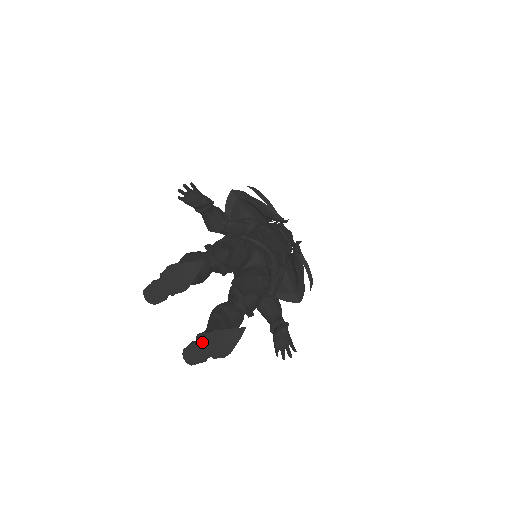
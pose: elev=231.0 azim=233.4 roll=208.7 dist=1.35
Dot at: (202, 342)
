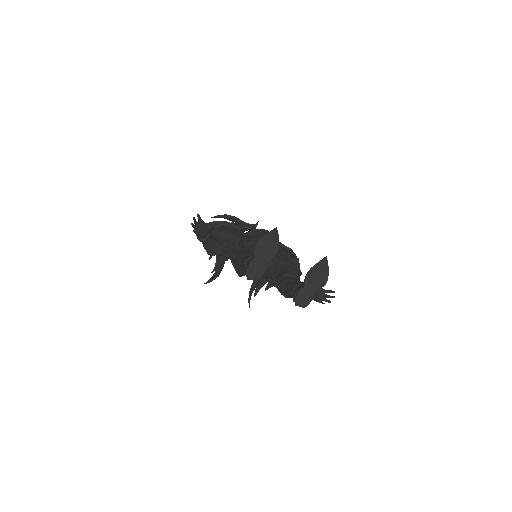
Dot at: (306, 284)
